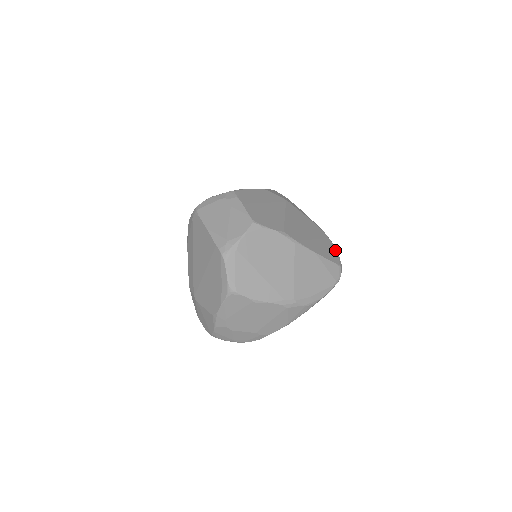
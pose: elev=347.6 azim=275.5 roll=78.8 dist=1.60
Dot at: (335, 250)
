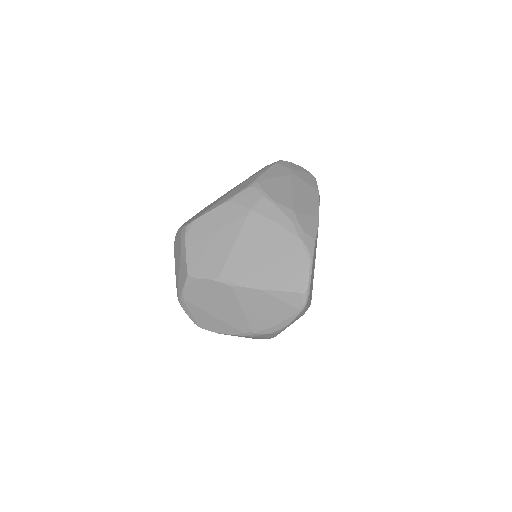
Dot at: (306, 266)
